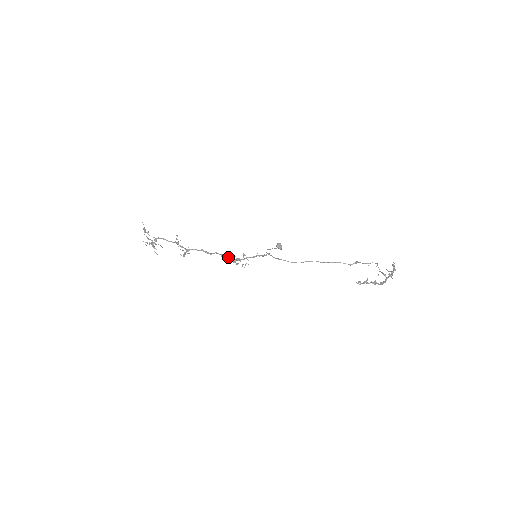
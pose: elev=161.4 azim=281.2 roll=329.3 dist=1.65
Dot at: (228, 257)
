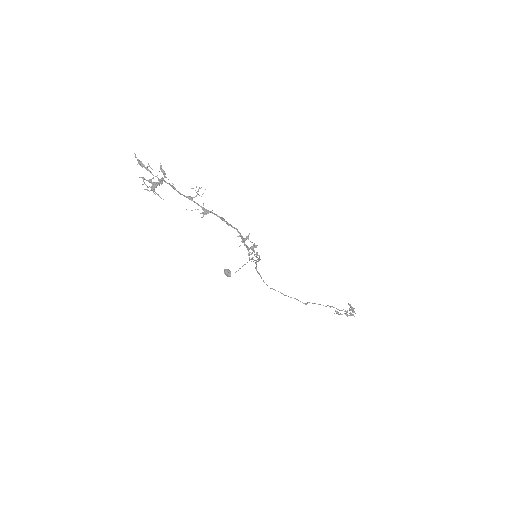
Dot at: (244, 240)
